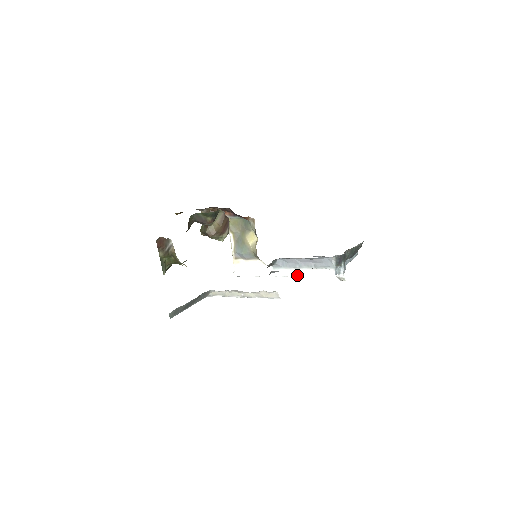
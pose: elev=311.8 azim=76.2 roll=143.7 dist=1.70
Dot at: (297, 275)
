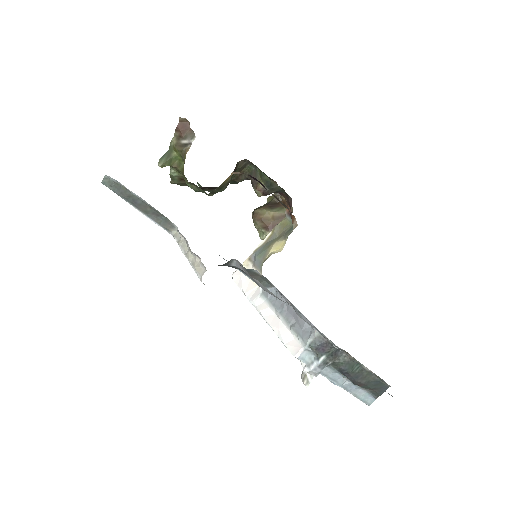
Dot at: (270, 321)
